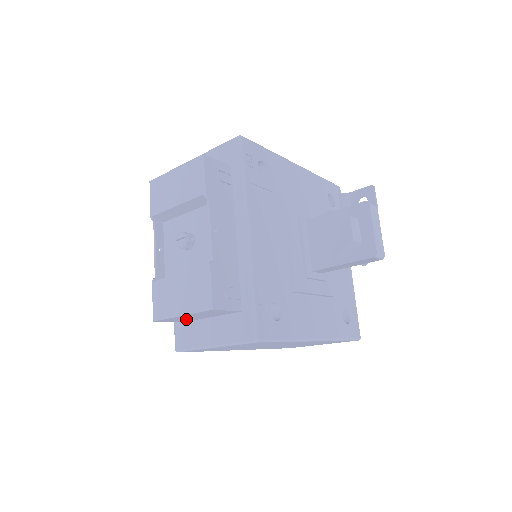
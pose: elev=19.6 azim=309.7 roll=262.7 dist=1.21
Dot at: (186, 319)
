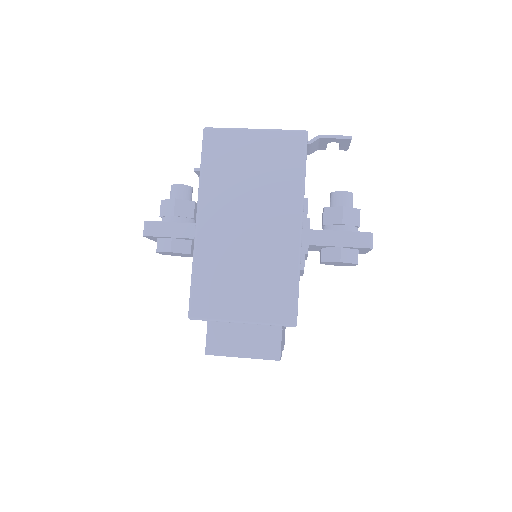
Dot at: occluded
